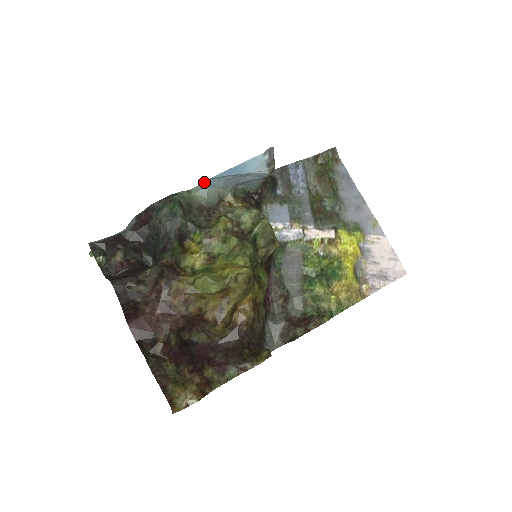
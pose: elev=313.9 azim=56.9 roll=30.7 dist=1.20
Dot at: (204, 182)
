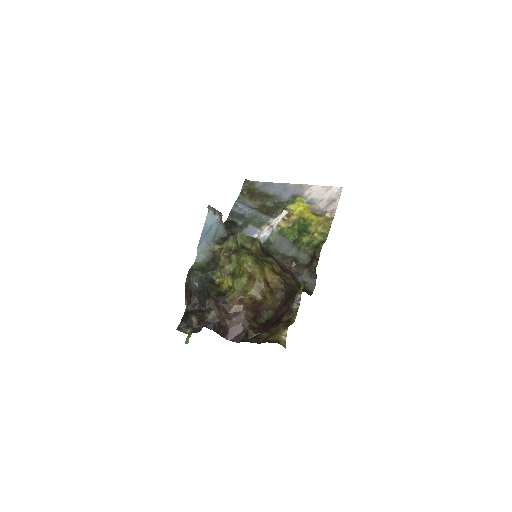
Dot at: (197, 252)
